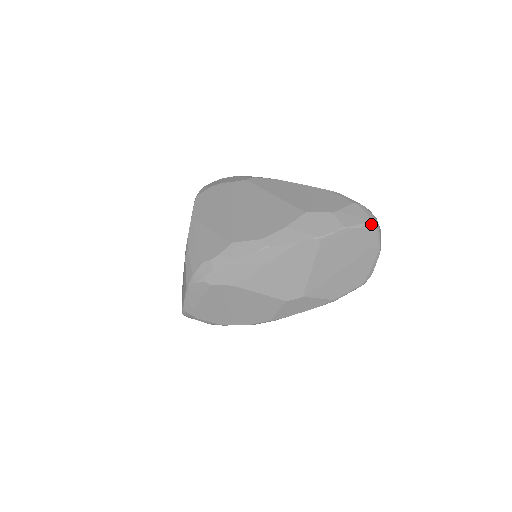
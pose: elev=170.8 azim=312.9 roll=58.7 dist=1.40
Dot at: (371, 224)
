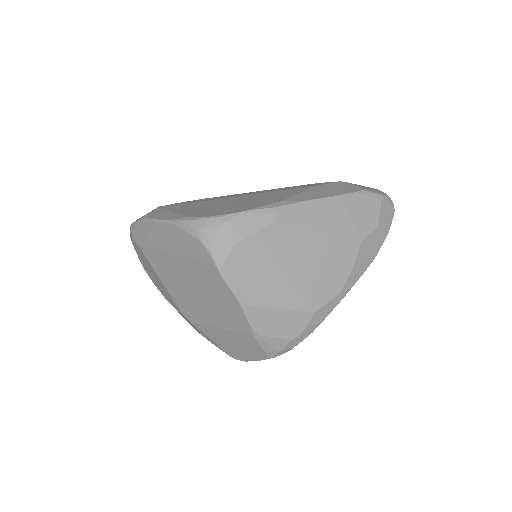
Dot at: occluded
